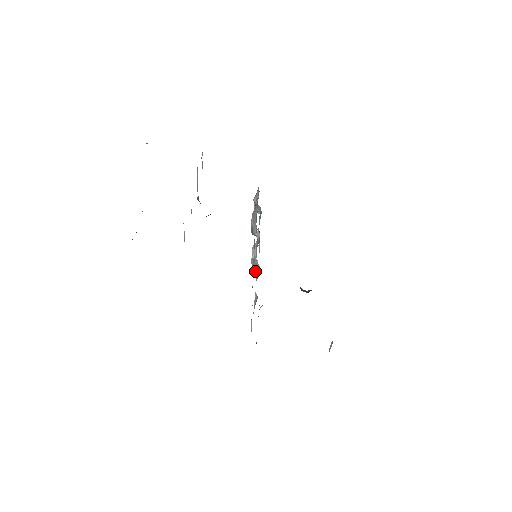
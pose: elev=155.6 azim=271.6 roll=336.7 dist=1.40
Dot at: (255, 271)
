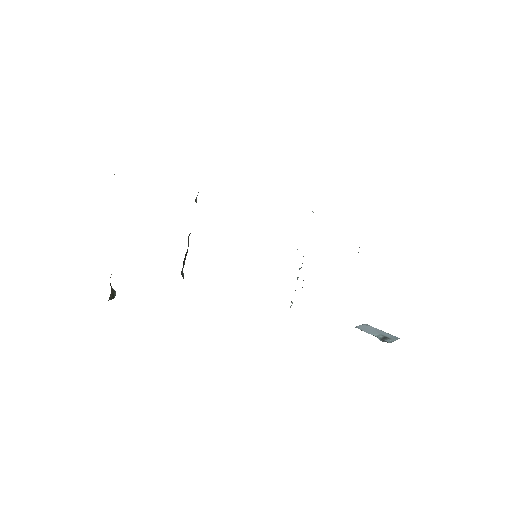
Dot at: occluded
